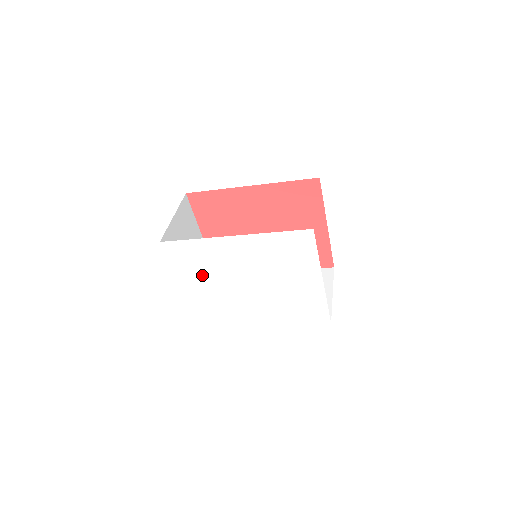
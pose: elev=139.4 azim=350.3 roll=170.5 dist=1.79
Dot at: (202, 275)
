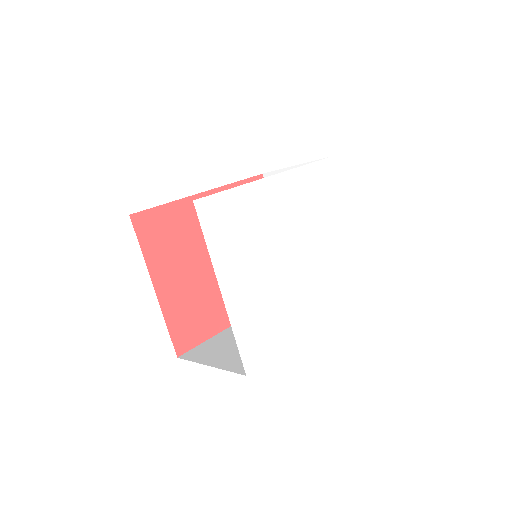
Dot at: (246, 254)
